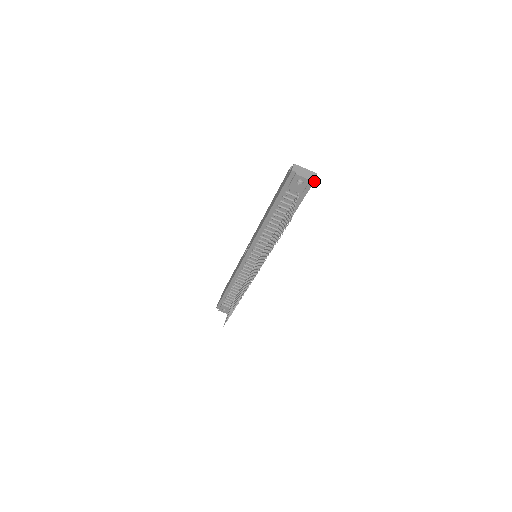
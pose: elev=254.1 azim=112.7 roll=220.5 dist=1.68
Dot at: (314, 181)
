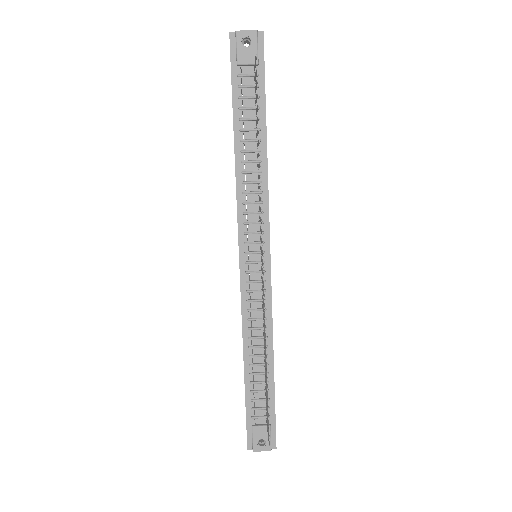
Dot at: (263, 34)
